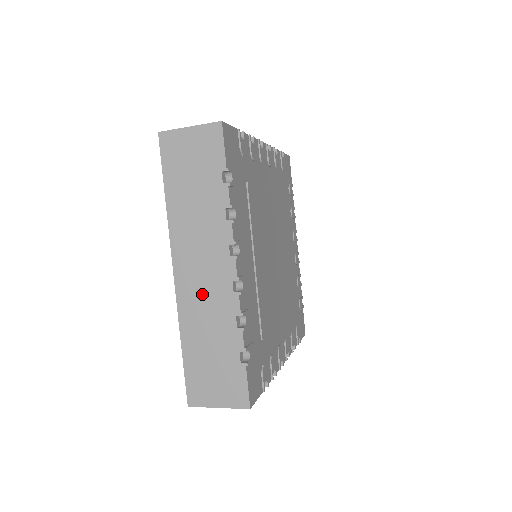
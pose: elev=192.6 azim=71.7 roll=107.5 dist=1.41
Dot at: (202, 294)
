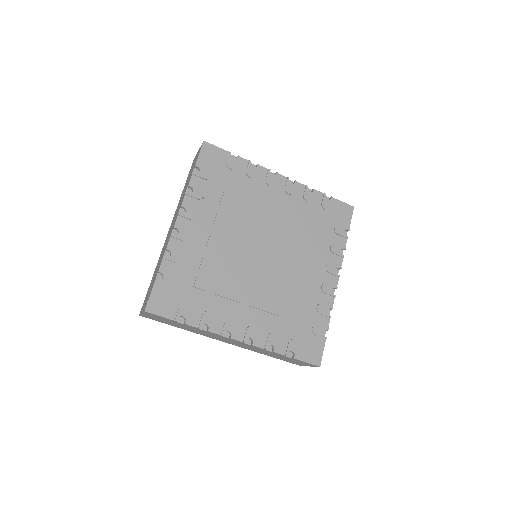
Dot at: occluded
